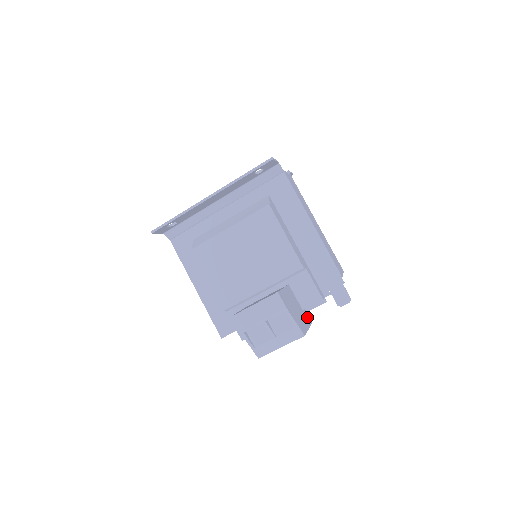
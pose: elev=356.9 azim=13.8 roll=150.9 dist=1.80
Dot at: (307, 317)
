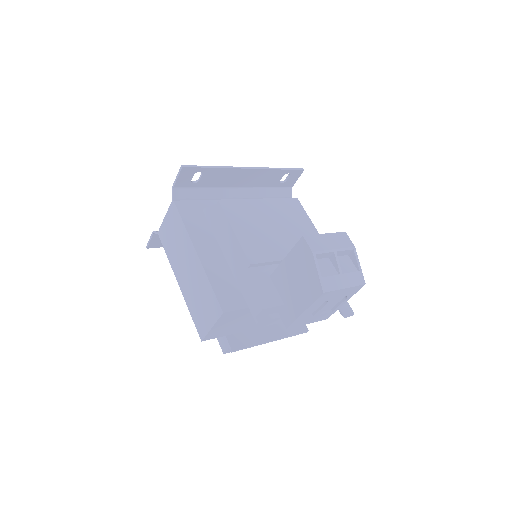
Dot at: occluded
